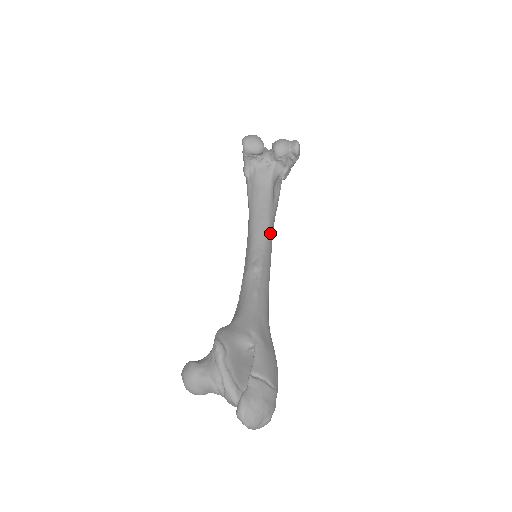
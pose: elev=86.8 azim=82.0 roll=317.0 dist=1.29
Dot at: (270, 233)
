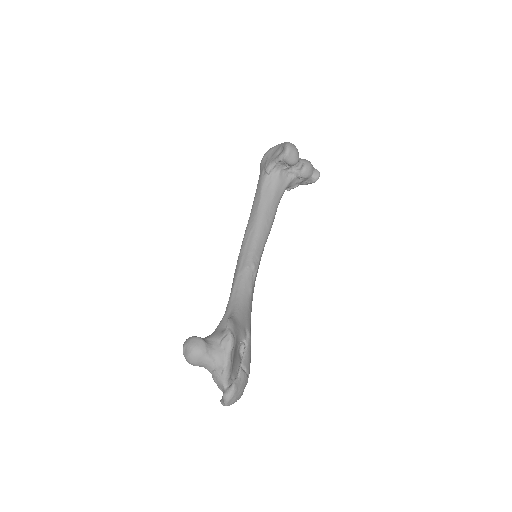
Dot at: occluded
